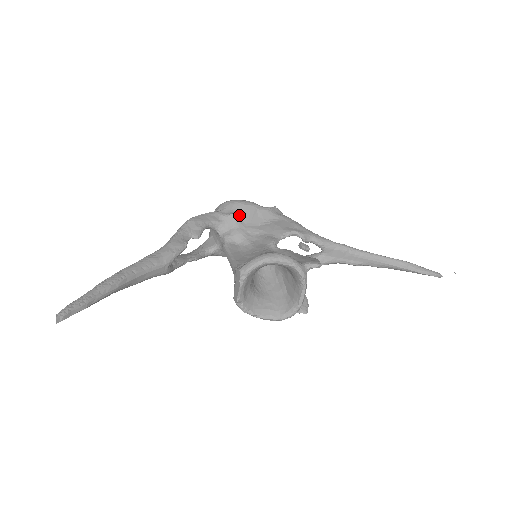
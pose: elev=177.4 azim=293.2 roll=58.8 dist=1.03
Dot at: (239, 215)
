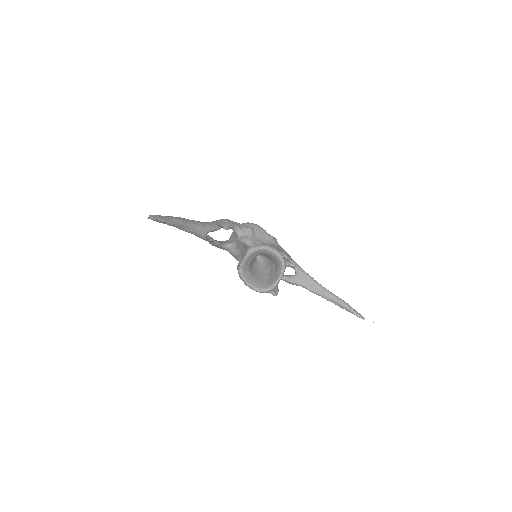
Dot at: (254, 231)
